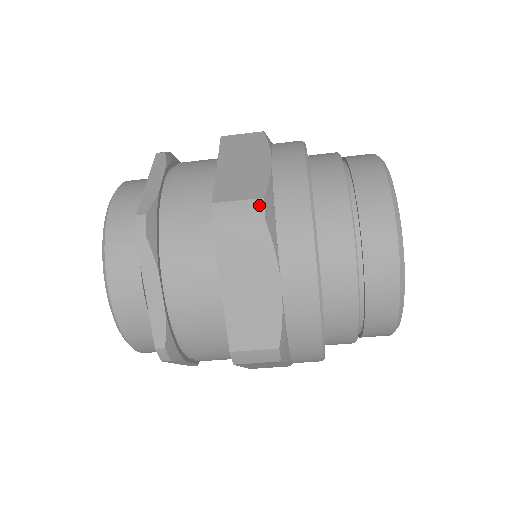
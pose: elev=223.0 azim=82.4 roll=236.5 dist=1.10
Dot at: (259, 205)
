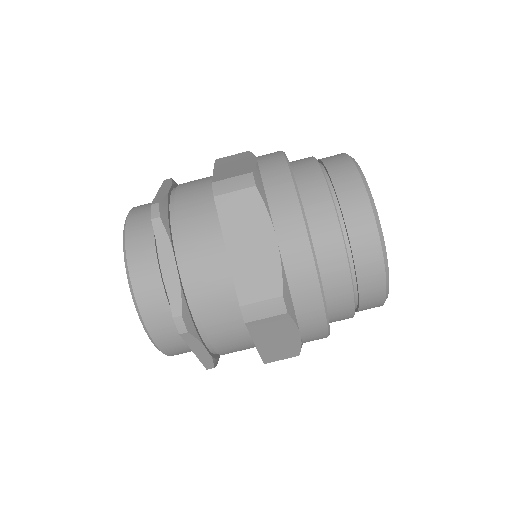
Dot at: occluded
